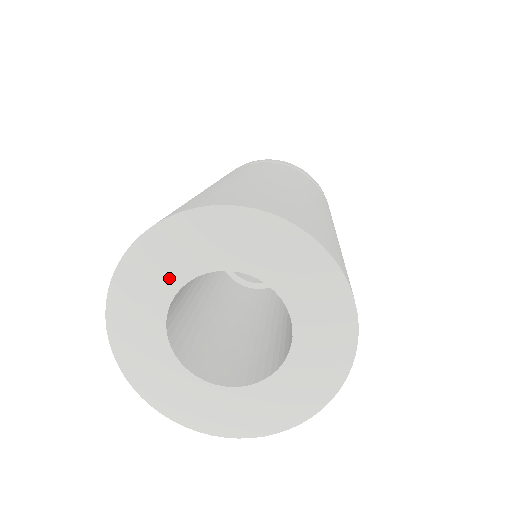
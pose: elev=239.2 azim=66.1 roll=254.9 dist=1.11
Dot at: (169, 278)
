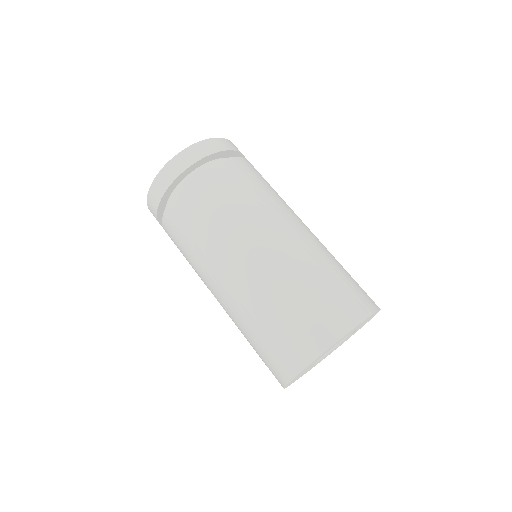
Dot at: occluded
